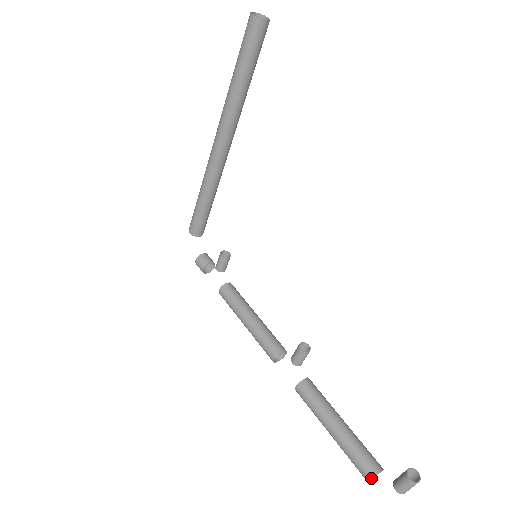
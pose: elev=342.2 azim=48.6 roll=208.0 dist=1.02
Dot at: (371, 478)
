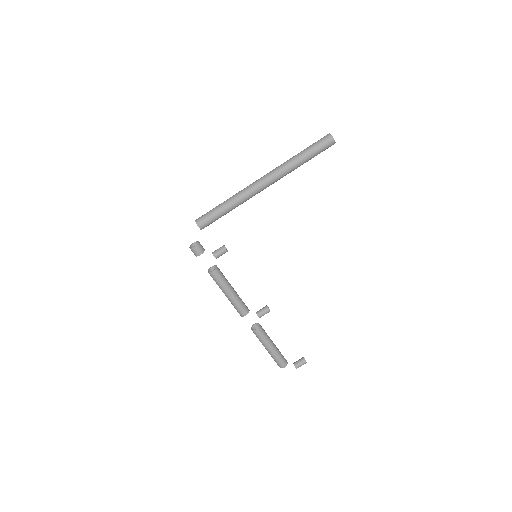
Dot at: occluded
